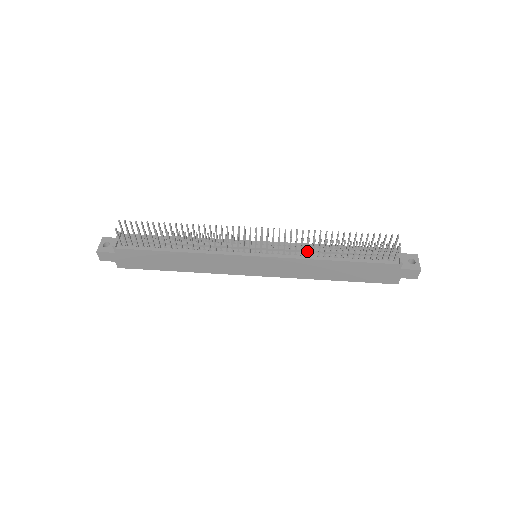
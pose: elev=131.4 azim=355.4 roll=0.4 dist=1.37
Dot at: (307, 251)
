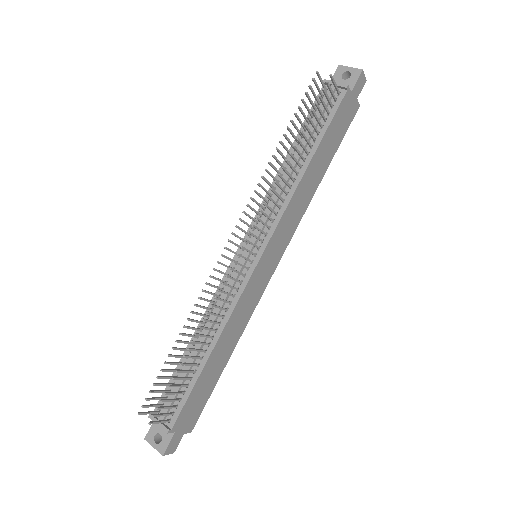
Dot at: (284, 191)
